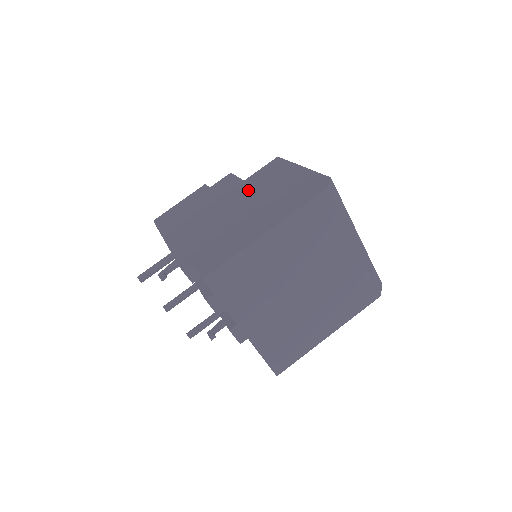
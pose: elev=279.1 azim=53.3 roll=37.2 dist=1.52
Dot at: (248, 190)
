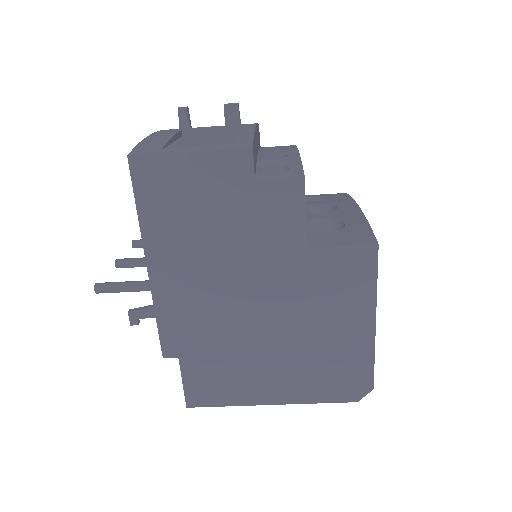
Dot at: (298, 290)
